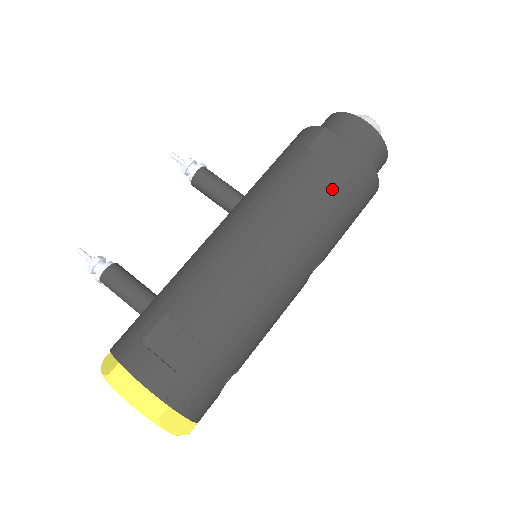
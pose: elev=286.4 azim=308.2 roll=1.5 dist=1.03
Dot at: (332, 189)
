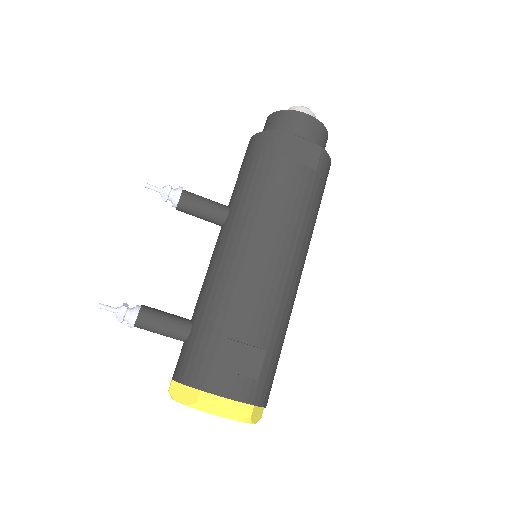
Dot at: (308, 185)
